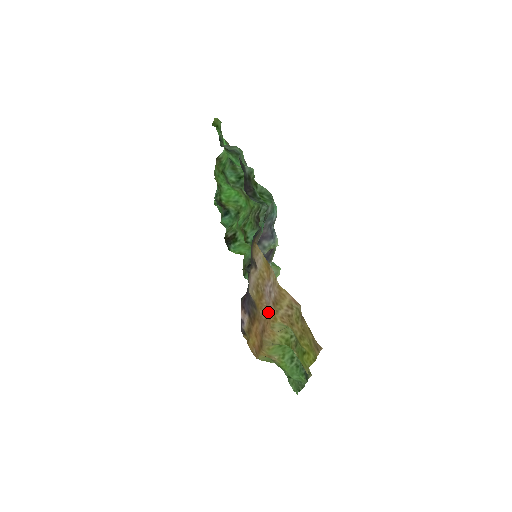
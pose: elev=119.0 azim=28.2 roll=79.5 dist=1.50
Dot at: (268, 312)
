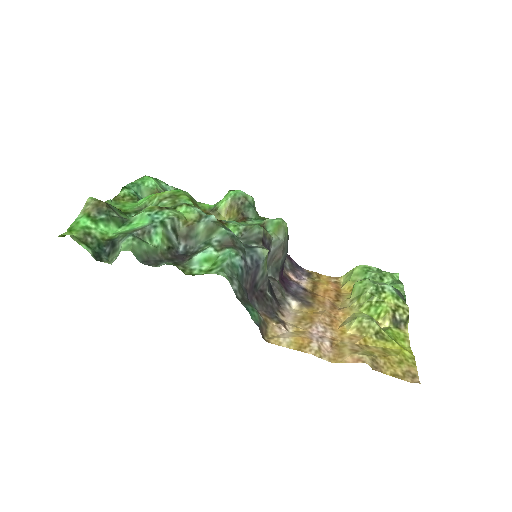
Dot at: (329, 324)
